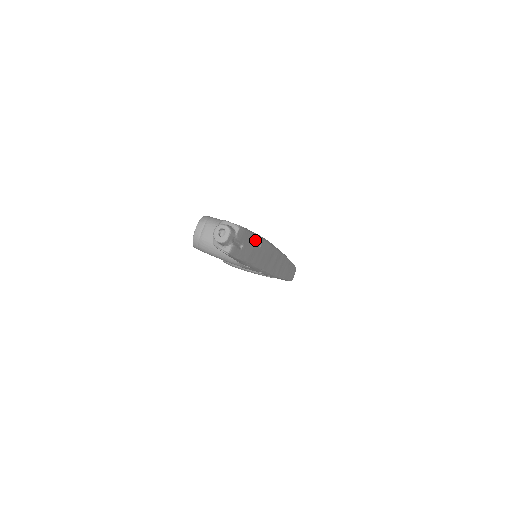
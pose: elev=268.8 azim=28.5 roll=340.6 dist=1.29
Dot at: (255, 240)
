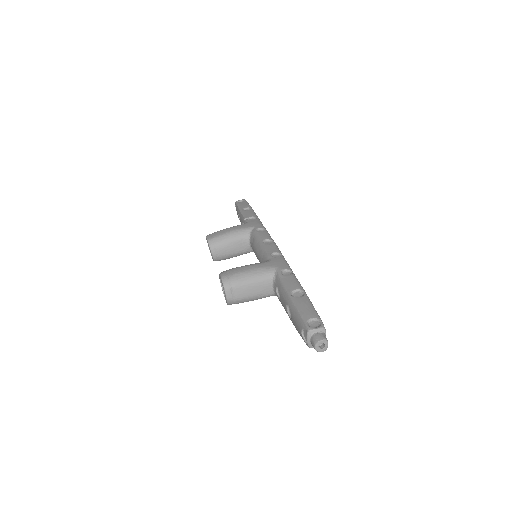
Dot at: occluded
